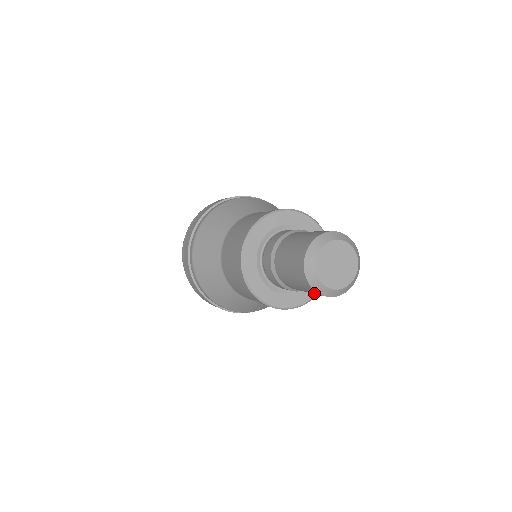
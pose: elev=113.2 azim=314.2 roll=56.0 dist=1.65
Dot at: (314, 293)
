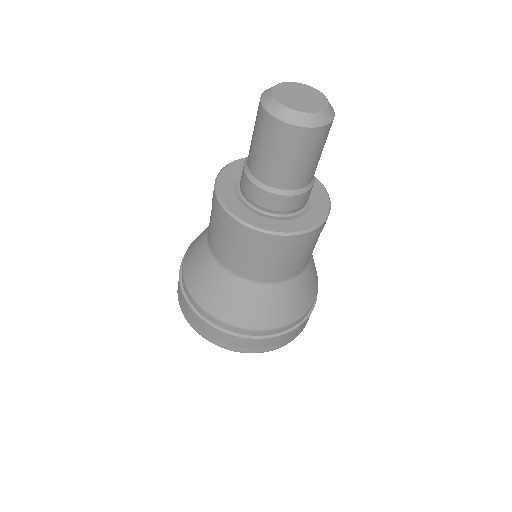
Dot at: (268, 130)
